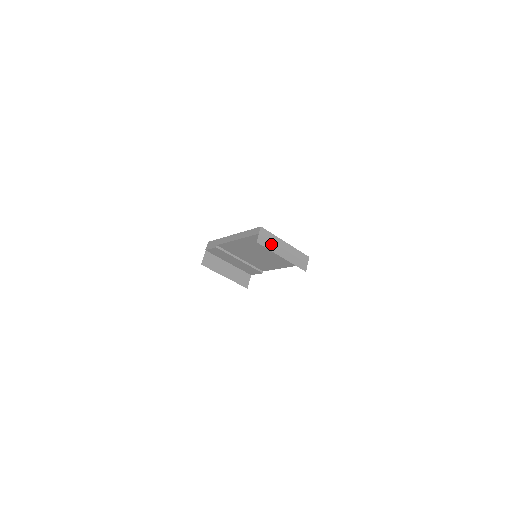
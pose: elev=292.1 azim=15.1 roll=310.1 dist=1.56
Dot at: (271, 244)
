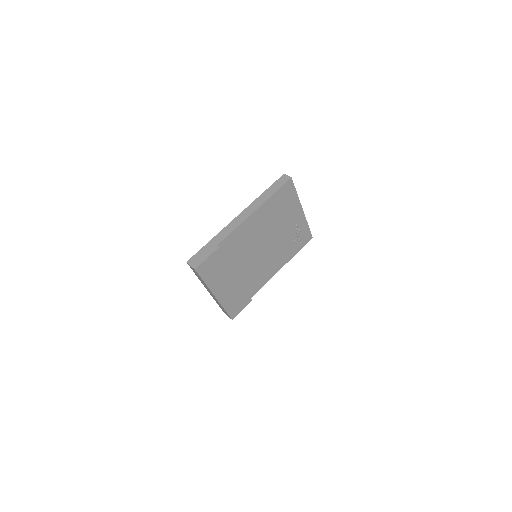
Dot at: occluded
